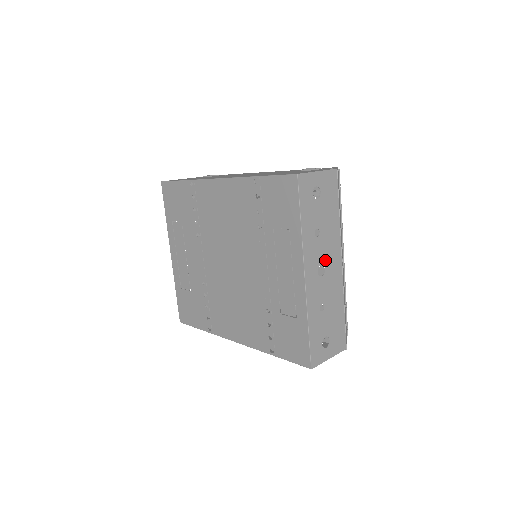
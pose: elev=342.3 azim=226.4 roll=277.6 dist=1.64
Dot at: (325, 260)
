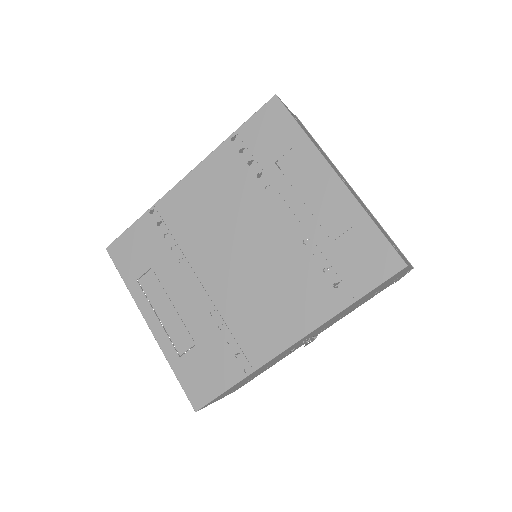
Dot at: occluded
